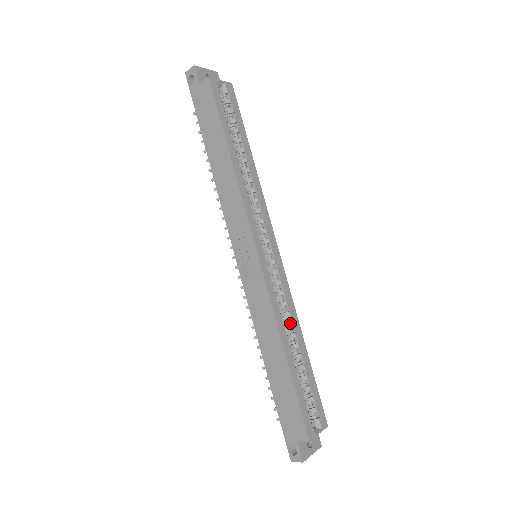
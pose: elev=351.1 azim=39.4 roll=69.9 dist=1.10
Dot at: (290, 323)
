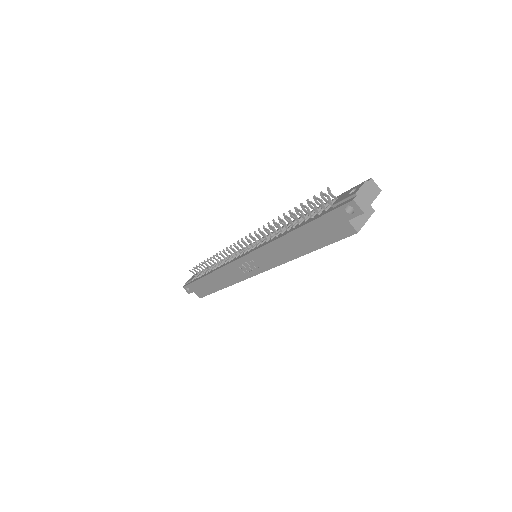
Dot at: occluded
